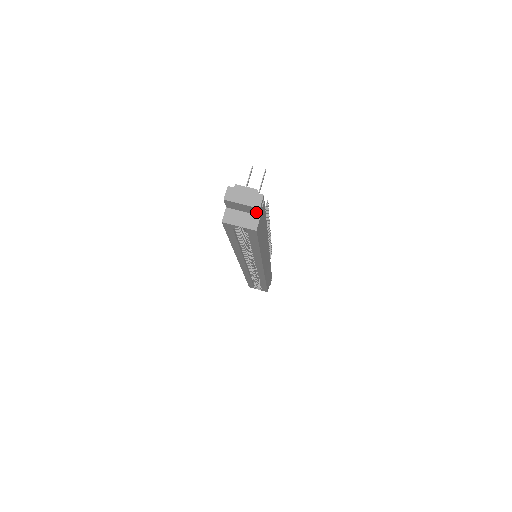
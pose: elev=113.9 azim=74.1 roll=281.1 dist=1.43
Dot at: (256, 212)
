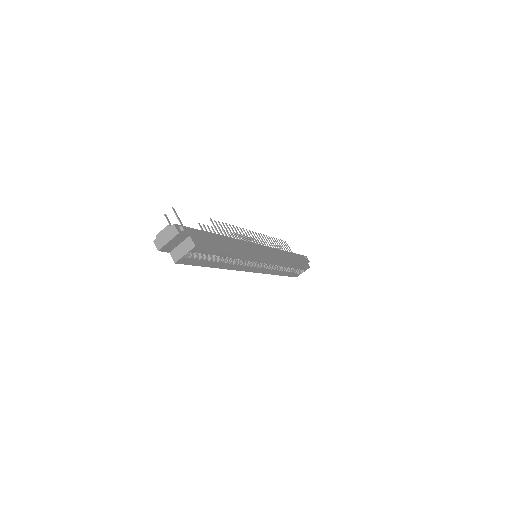
Dot at: (183, 237)
